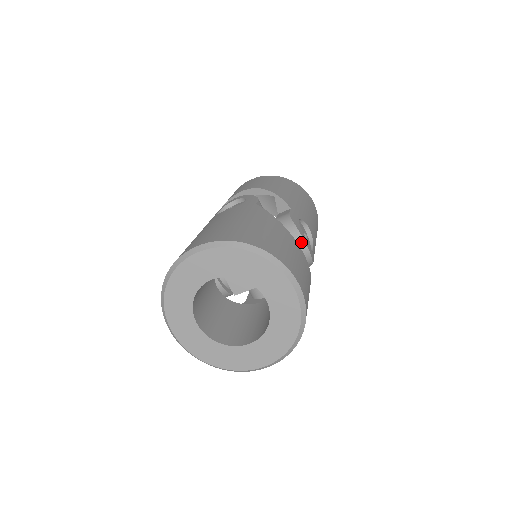
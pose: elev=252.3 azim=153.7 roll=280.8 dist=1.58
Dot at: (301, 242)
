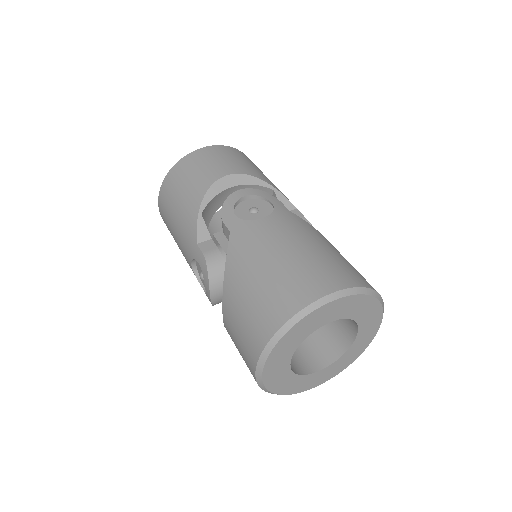
Dot at: occluded
